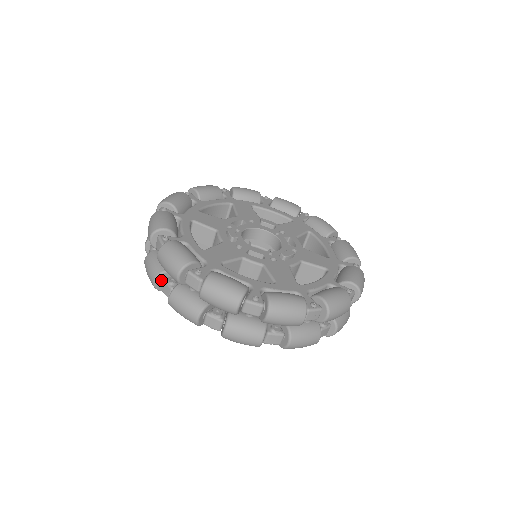
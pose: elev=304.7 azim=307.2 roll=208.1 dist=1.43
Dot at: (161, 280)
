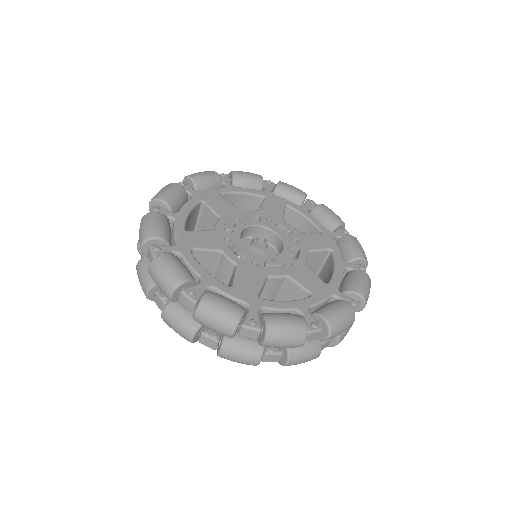
Dot at: occluded
